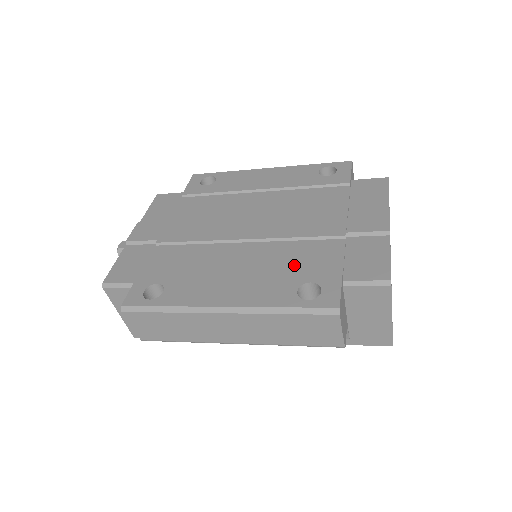
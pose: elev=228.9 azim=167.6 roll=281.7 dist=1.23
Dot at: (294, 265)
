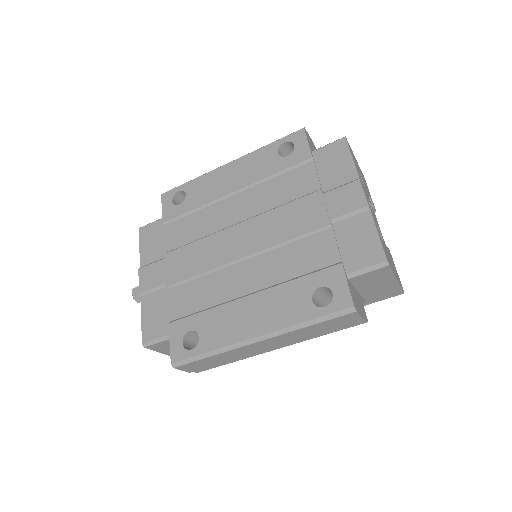
Dot at: (298, 272)
